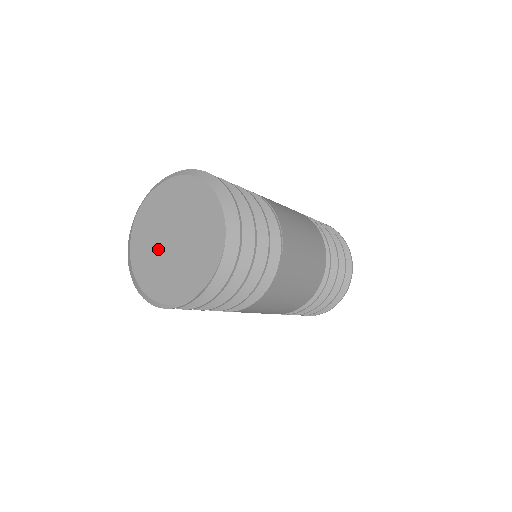
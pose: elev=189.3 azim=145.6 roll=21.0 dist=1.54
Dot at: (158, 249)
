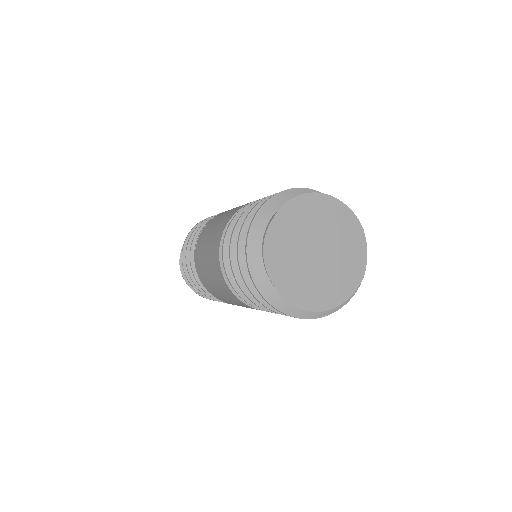
Dot at: (308, 270)
